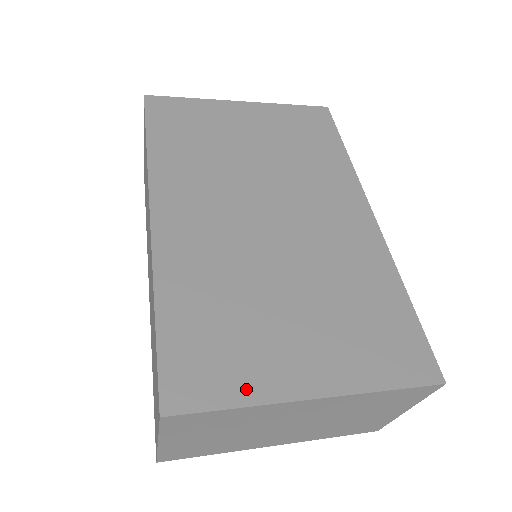
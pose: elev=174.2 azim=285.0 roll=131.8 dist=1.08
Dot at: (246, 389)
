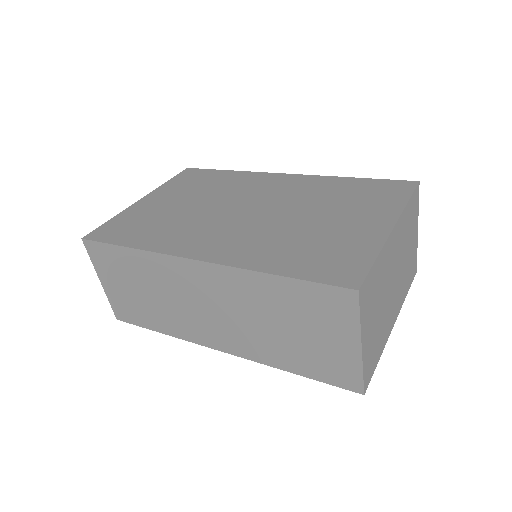
Dot at: (367, 251)
